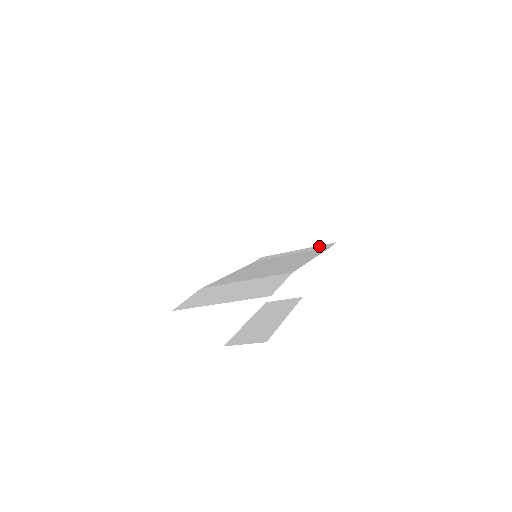
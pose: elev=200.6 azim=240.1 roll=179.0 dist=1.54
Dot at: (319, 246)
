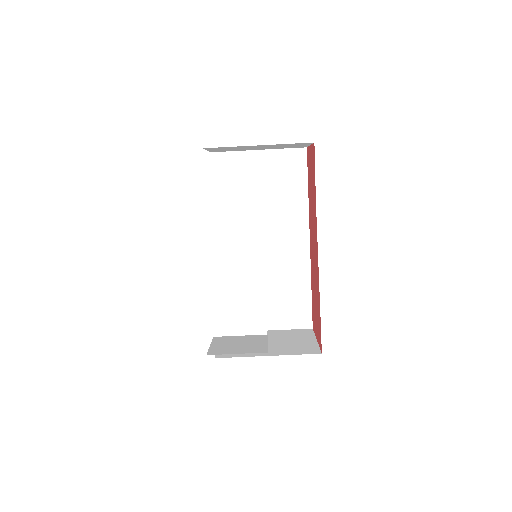
Dot at: occluded
